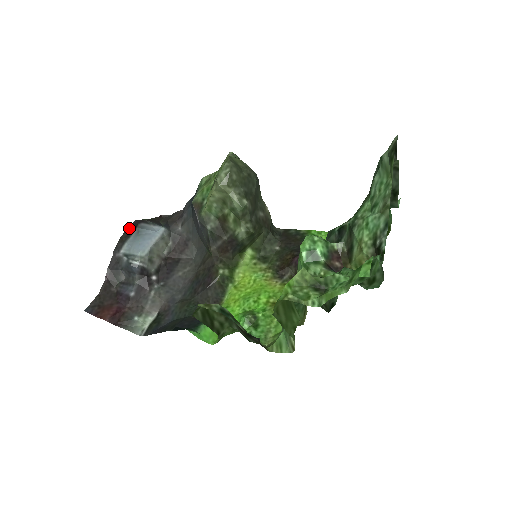
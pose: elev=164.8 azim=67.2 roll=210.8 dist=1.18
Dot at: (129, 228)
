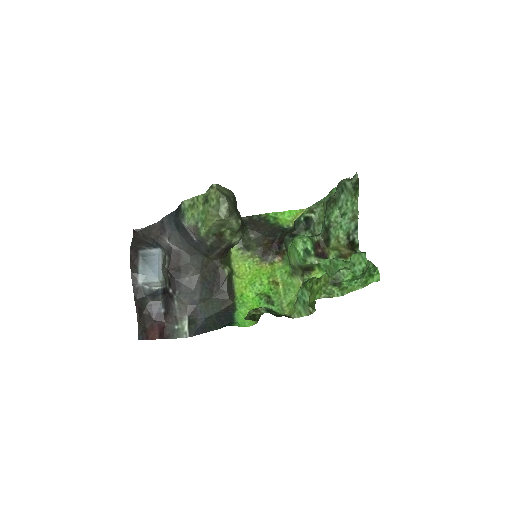
Dot at: (131, 259)
